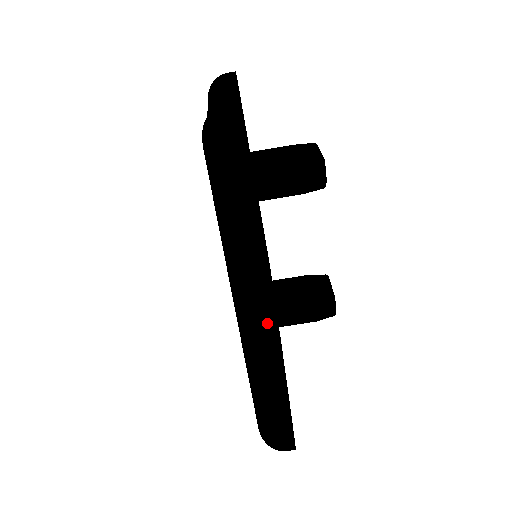
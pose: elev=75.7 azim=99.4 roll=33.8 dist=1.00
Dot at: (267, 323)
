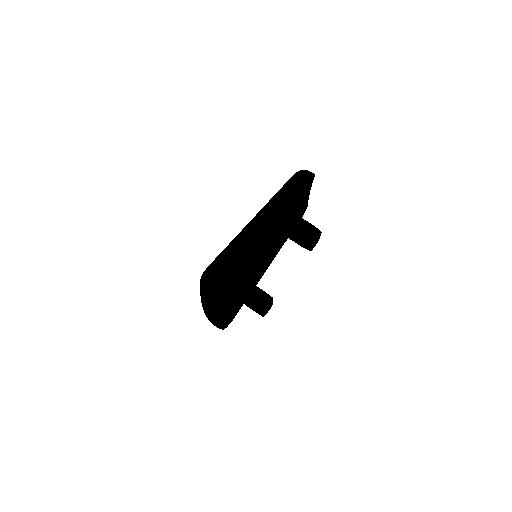
Dot at: (264, 224)
